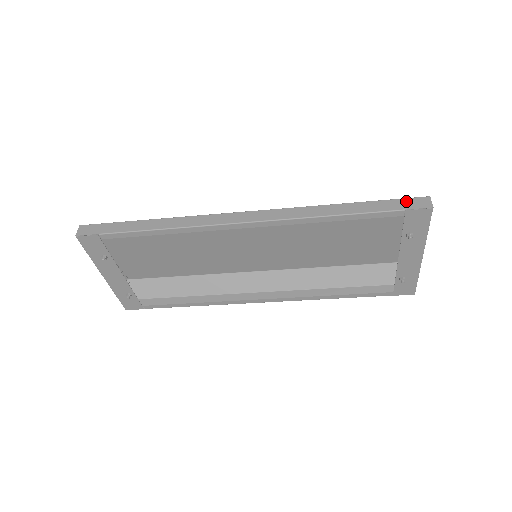
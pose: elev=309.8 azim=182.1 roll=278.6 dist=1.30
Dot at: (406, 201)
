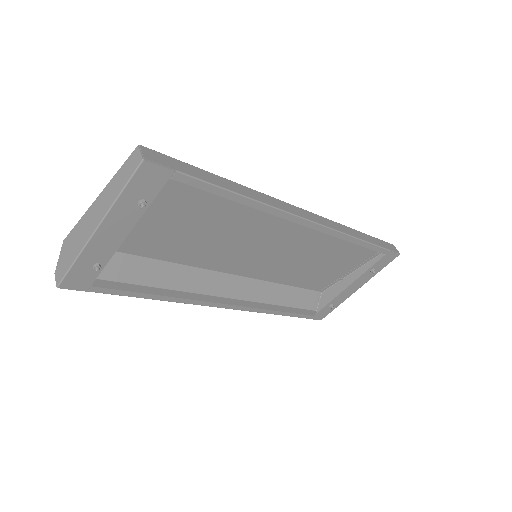
Dot at: (387, 244)
